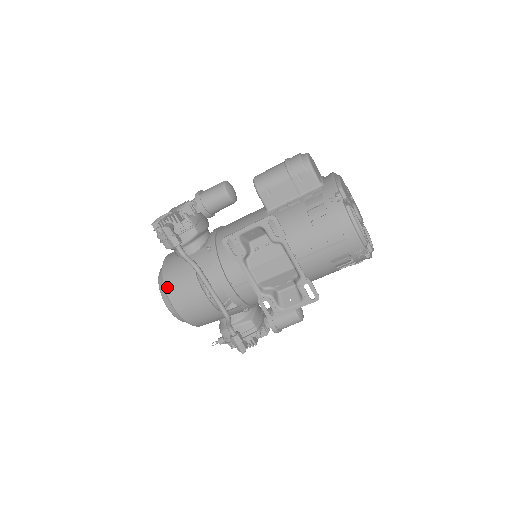
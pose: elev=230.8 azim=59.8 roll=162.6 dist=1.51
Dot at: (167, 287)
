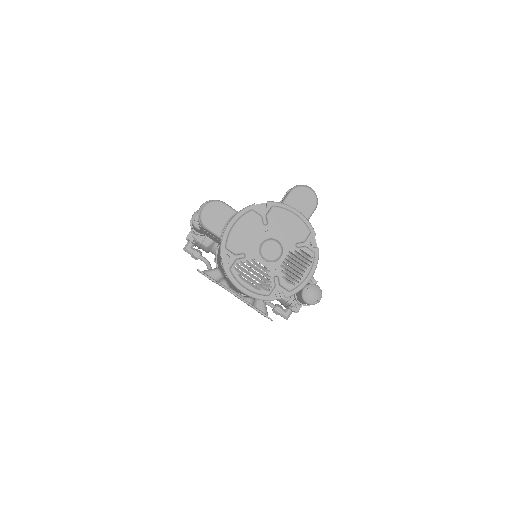
Dot at: occluded
